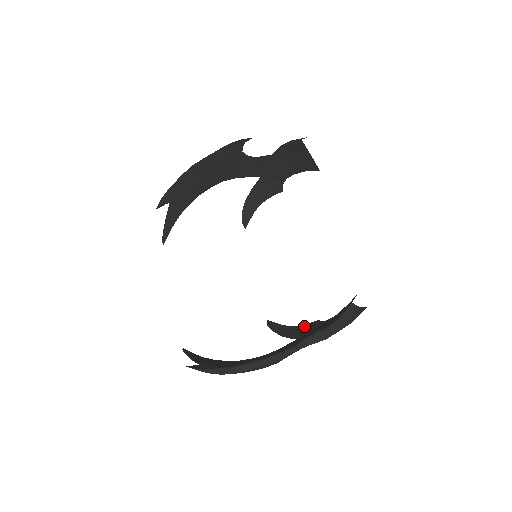
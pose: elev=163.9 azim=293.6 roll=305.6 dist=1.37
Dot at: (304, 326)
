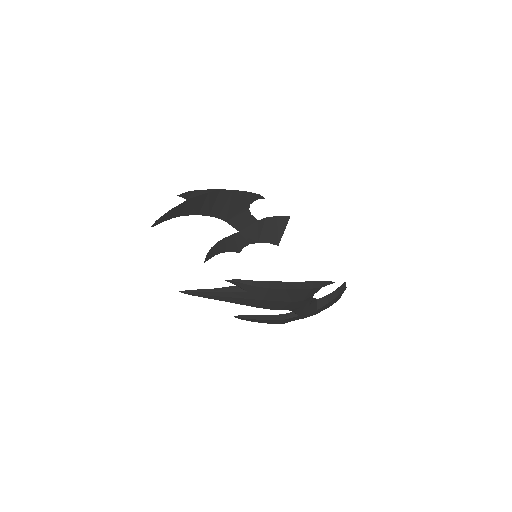
Dot at: occluded
